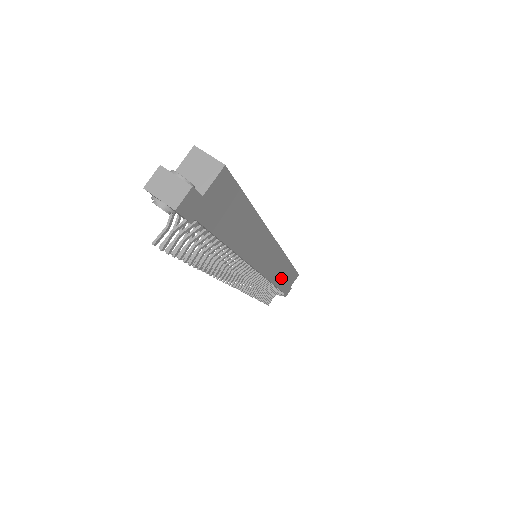
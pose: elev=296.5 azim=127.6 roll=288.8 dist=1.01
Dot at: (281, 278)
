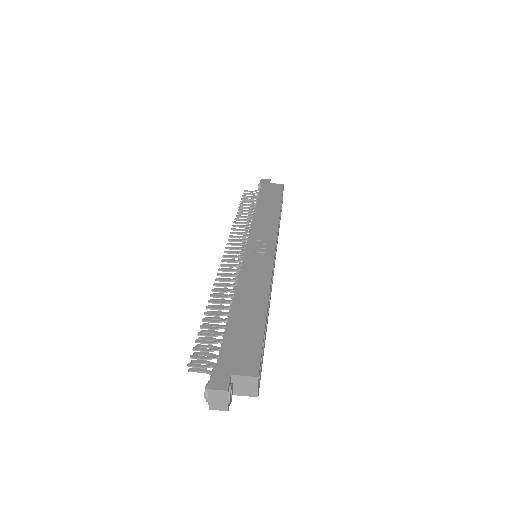
Dot at: occluded
